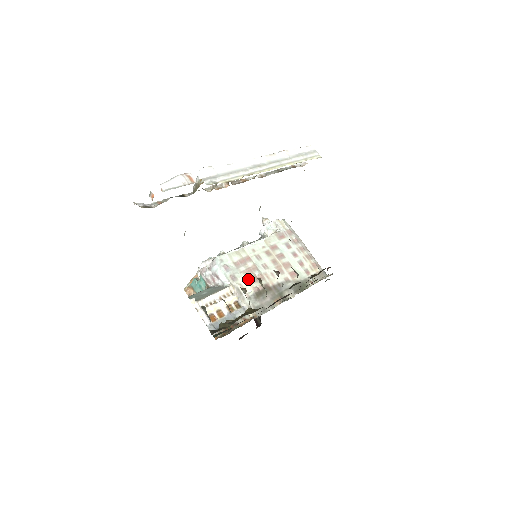
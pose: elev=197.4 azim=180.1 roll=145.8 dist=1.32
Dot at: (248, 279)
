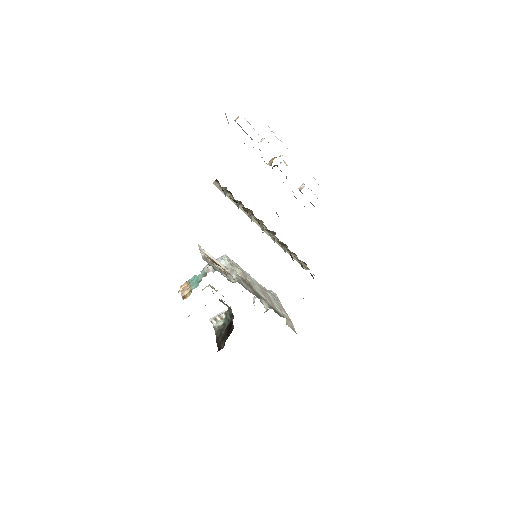
Dot at: (241, 272)
